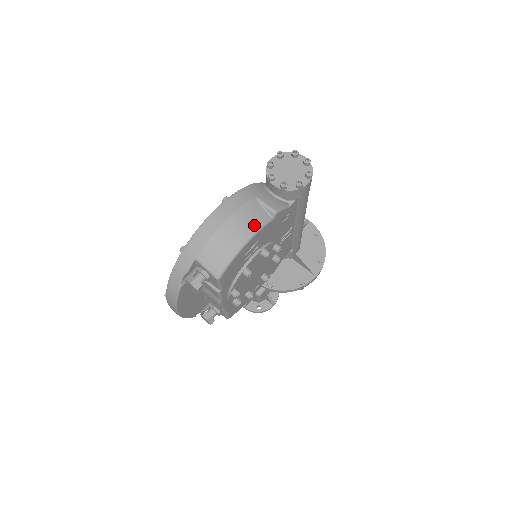
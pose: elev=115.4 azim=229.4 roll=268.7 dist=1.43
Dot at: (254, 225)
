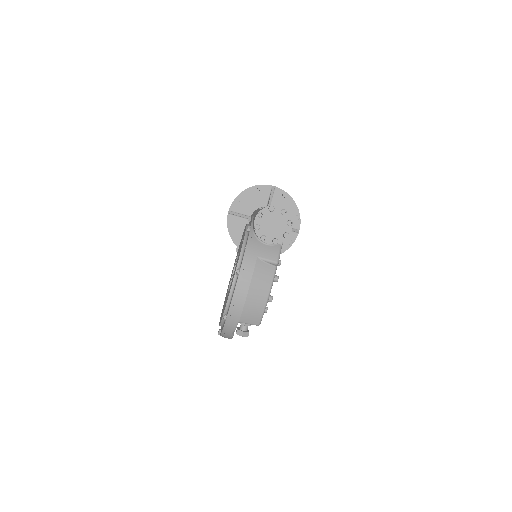
Dot at: (268, 282)
